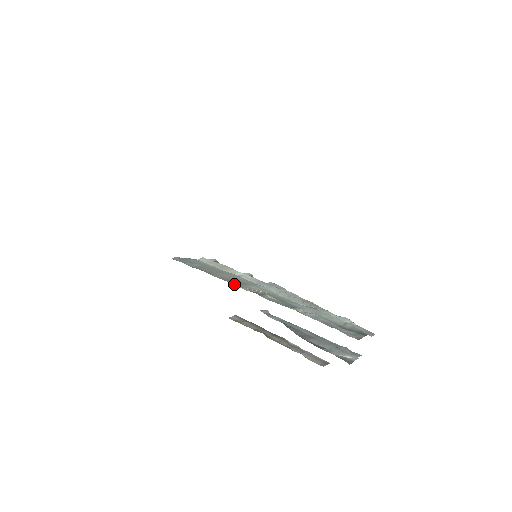
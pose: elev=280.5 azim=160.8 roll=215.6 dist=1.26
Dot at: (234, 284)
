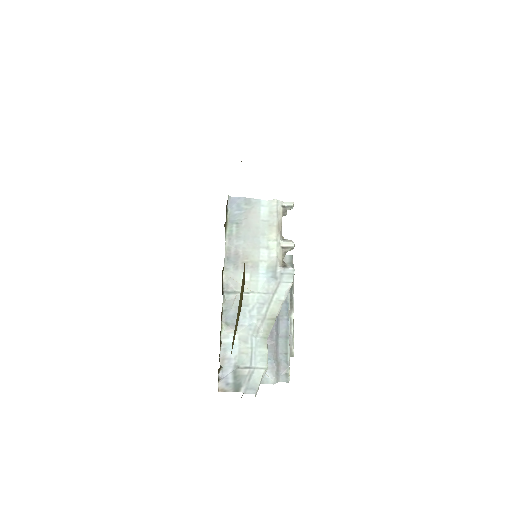
Dot at: (226, 267)
